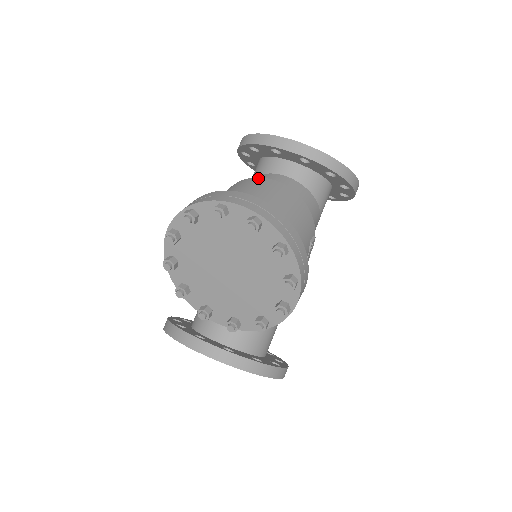
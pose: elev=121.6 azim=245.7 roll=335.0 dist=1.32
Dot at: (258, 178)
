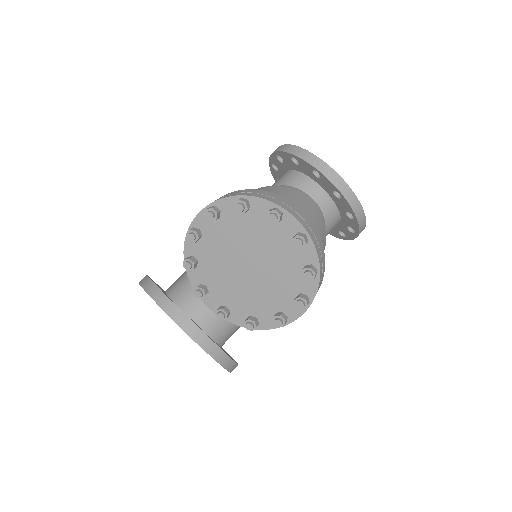
Dot at: (297, 192)
